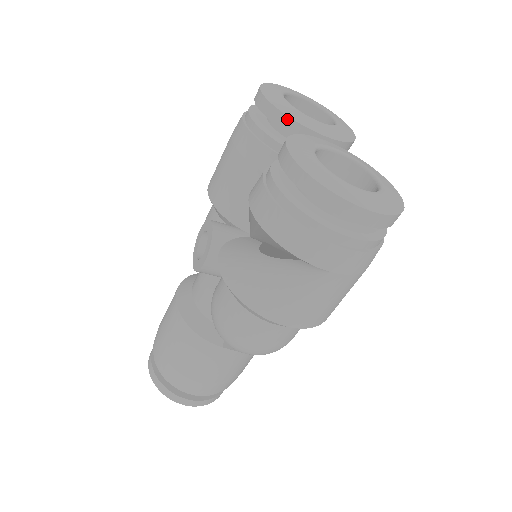
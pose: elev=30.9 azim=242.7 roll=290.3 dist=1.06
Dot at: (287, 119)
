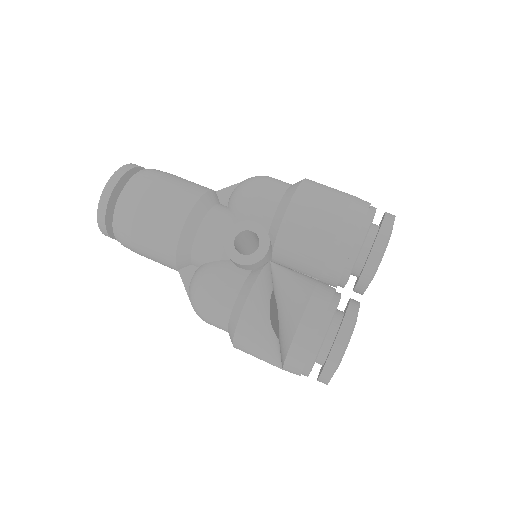
Dot at: (368, 280)
